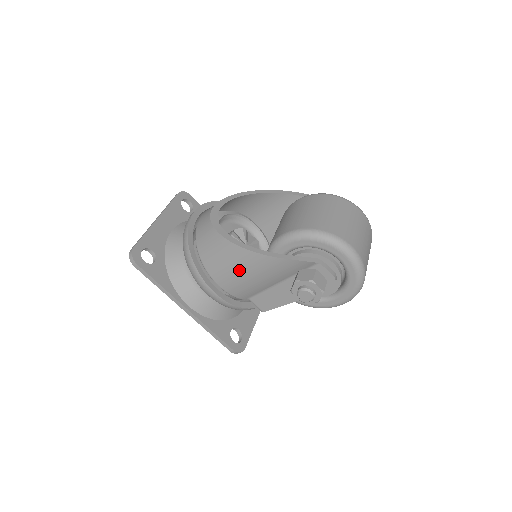
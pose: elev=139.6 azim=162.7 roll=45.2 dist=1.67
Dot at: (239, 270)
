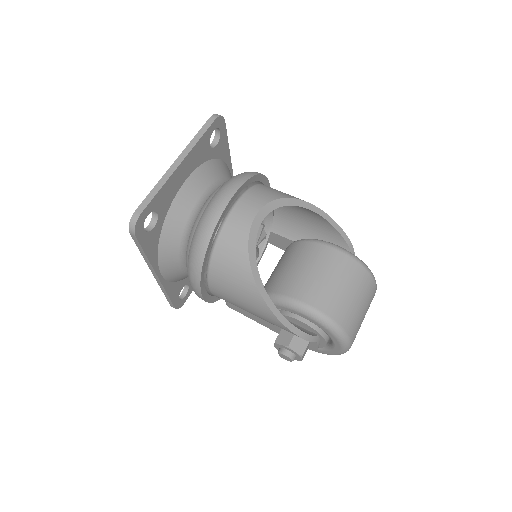
Dot at: (244, 304)
